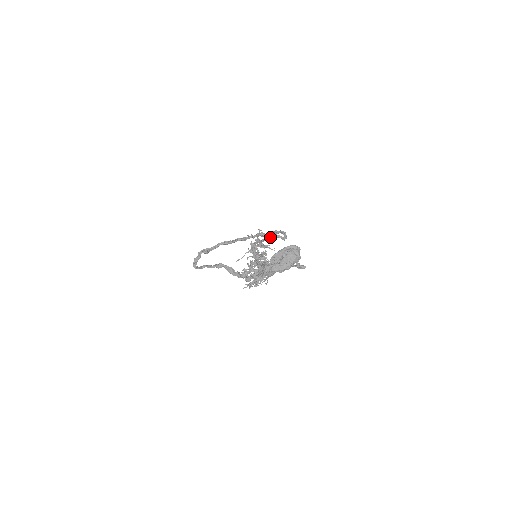
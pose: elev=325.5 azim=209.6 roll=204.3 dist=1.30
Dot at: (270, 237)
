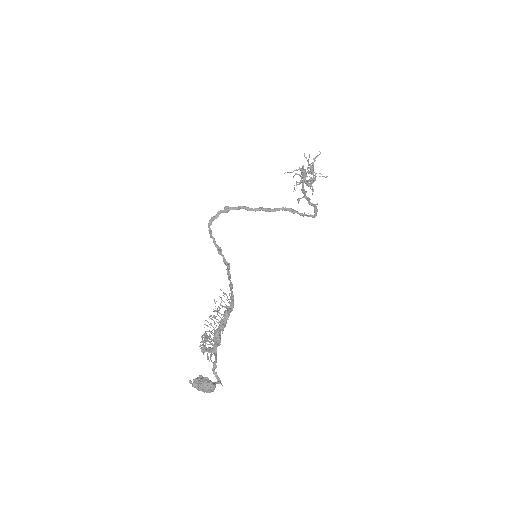
Dot at: (297, 213)
